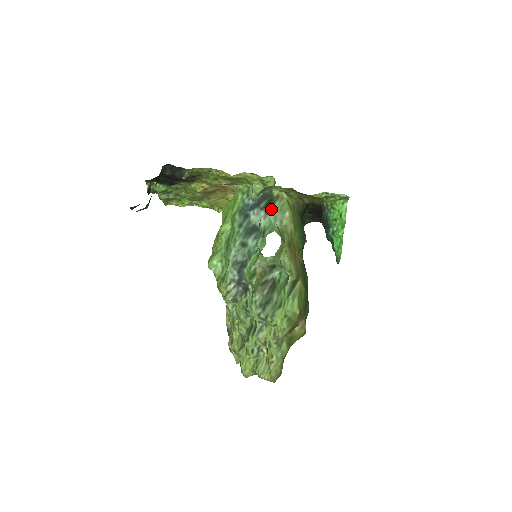
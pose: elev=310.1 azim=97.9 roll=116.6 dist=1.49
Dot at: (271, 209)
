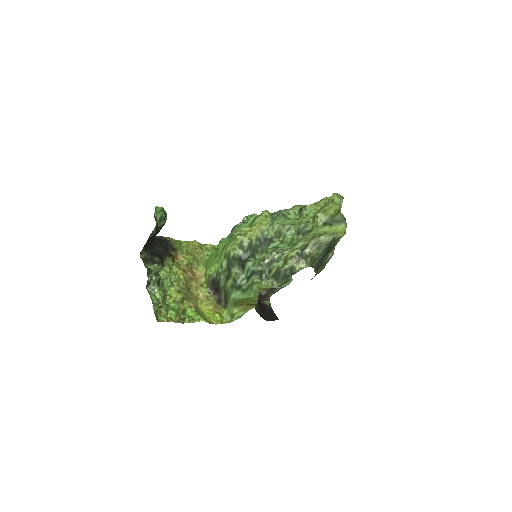
Dot at: occluded
